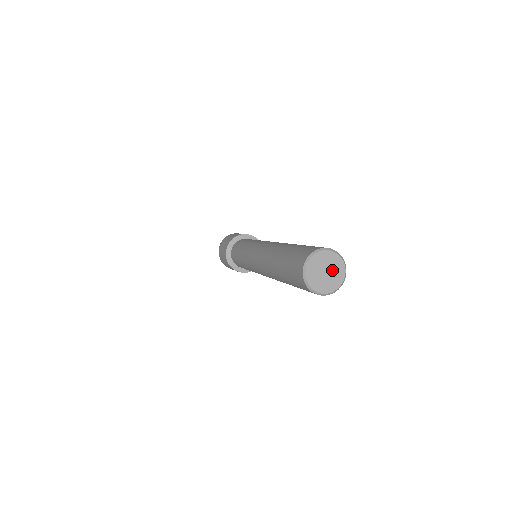
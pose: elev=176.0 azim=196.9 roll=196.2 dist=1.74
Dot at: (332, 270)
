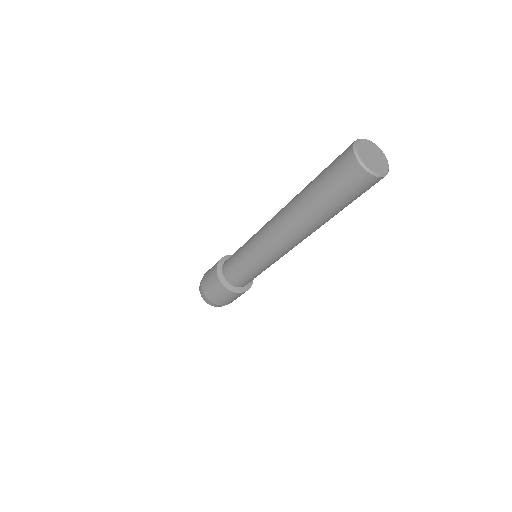
Dot at: (378, 161)
